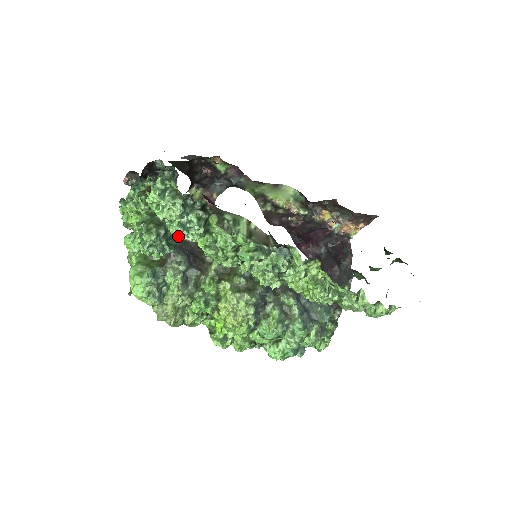
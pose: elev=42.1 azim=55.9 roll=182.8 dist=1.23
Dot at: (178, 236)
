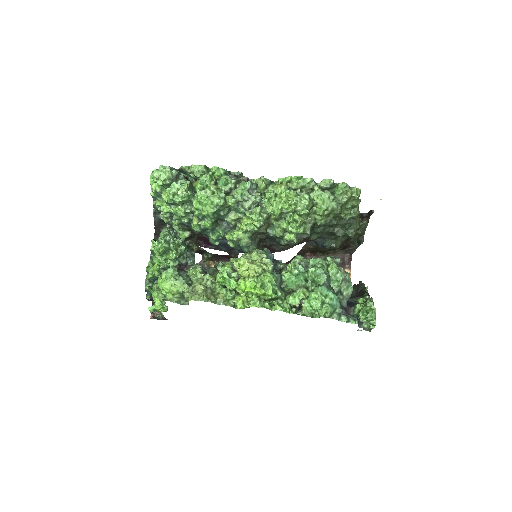
Dot at: (175, 190)
